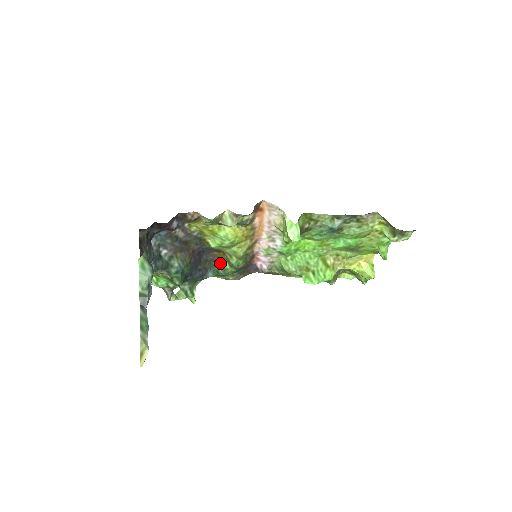
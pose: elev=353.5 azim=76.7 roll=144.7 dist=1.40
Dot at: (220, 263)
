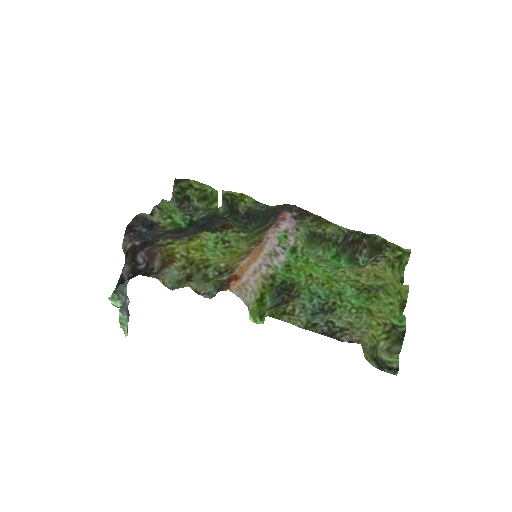
Dot at: (233, 223)
